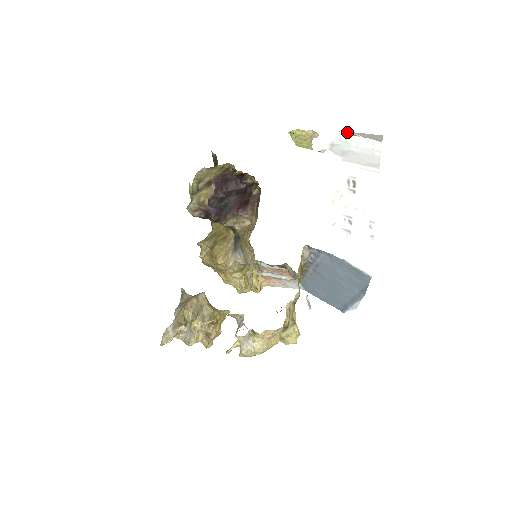
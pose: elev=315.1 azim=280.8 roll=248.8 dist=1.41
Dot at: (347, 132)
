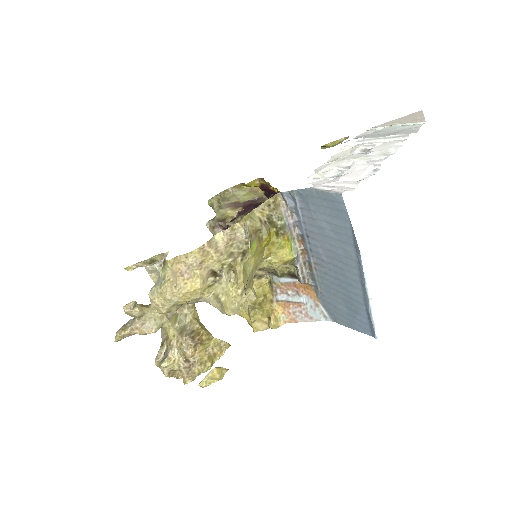
Dot at: (381, 124)
